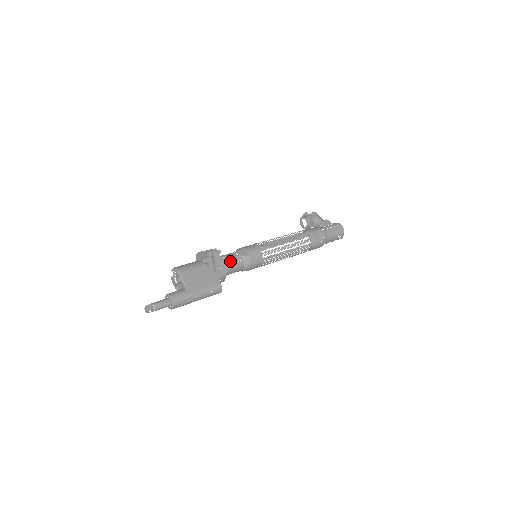
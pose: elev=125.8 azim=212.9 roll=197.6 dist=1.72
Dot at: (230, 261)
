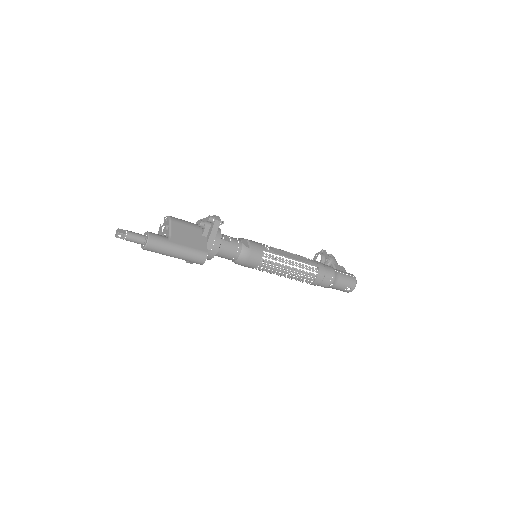
Dot at: (228, 241)
